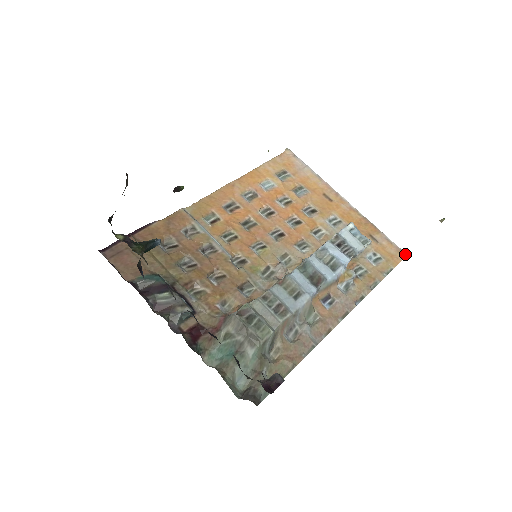
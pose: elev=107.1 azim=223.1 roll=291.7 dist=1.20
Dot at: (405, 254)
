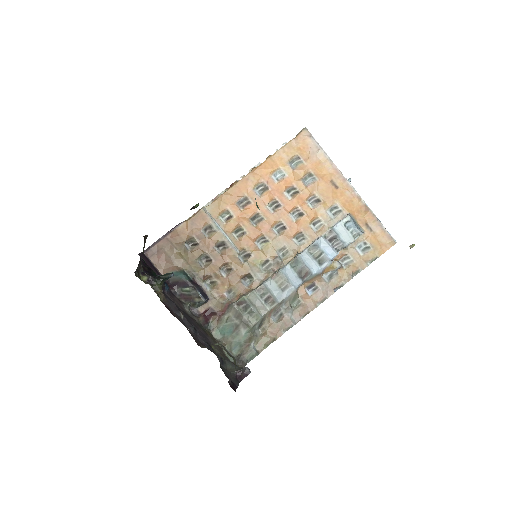
Dot at: (394, 243)
